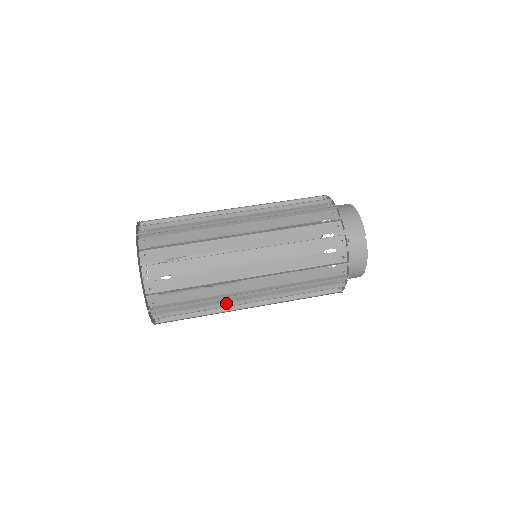
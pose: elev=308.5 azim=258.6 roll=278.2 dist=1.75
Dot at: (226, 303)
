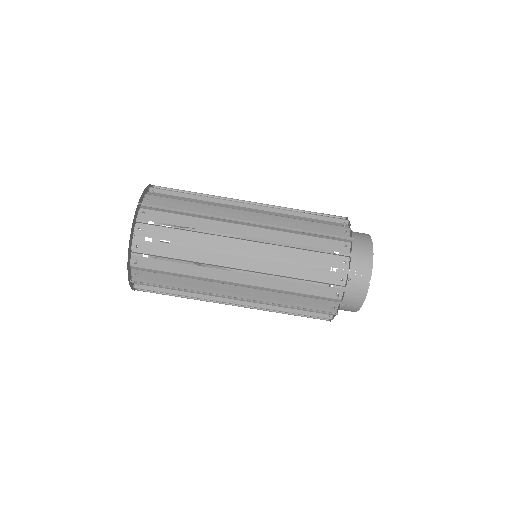
Dot at: (208, 296)
